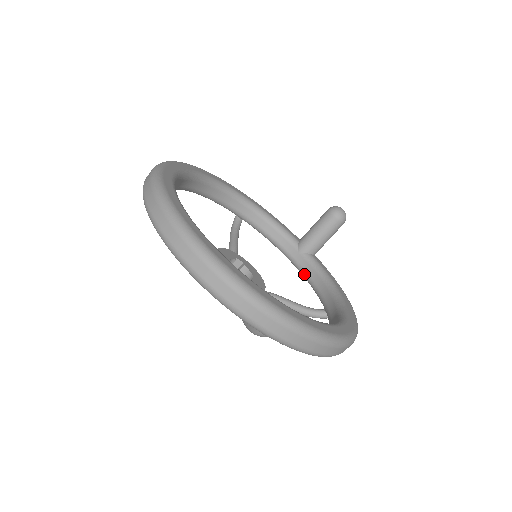
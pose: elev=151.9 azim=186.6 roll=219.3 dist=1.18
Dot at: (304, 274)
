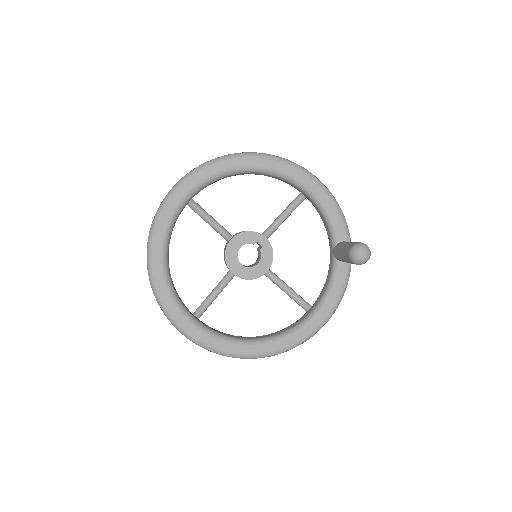
Dot at: (328, 270)
